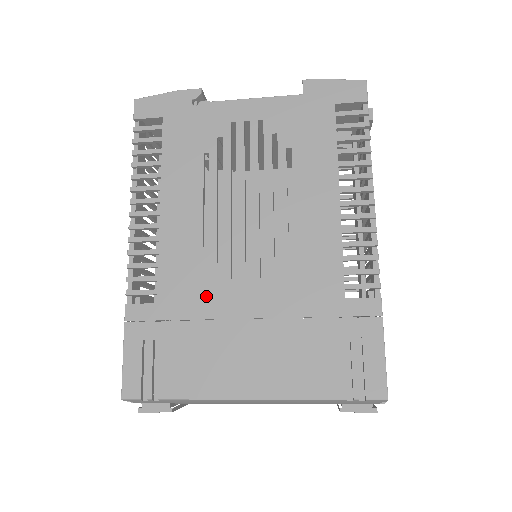
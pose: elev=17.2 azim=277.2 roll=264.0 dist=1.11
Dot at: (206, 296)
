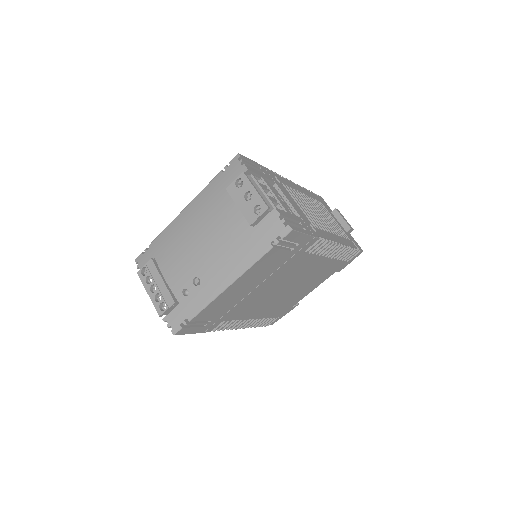
Dot at: occluded
